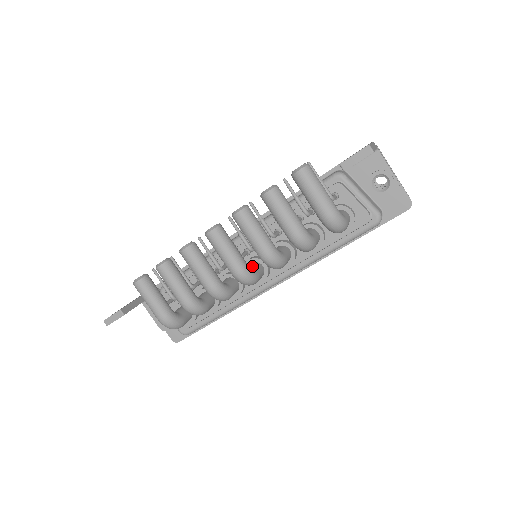
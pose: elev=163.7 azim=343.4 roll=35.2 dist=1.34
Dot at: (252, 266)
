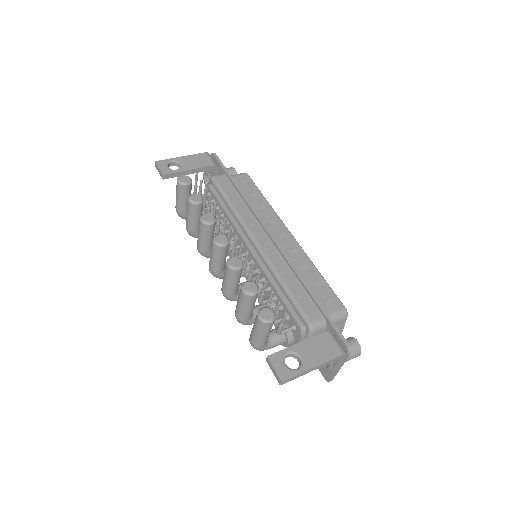
Dot at: occluded
